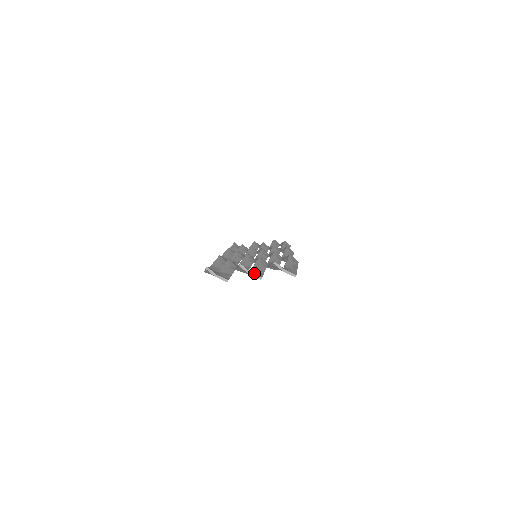
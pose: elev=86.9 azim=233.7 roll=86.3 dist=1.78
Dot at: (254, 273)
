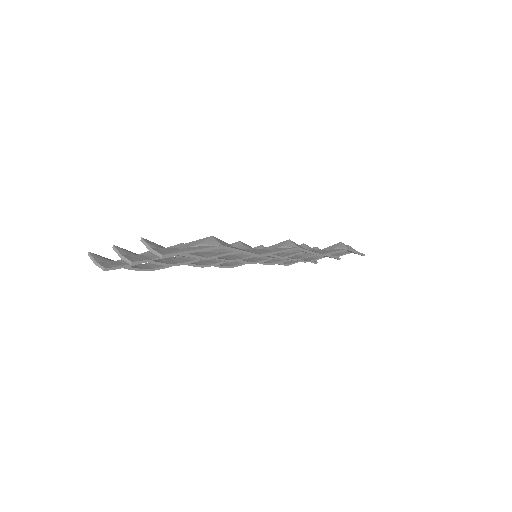
Dot at: (128, 257)
